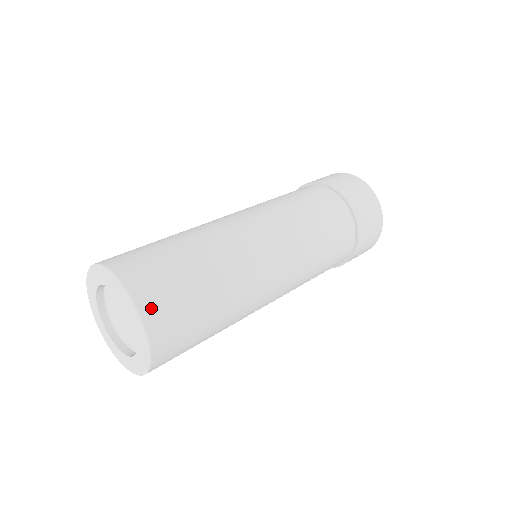
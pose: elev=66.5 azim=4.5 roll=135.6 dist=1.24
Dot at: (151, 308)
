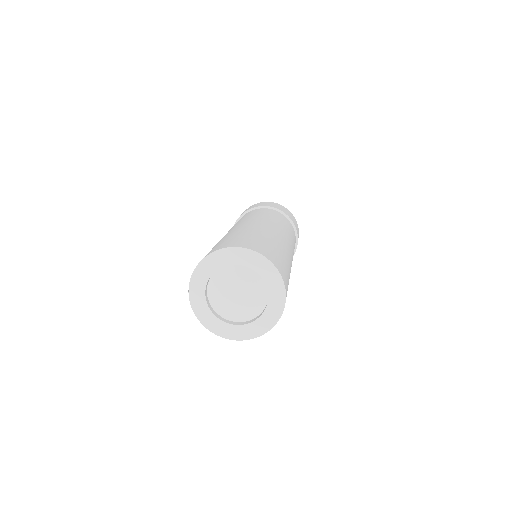
Dot at: (277, 265)
